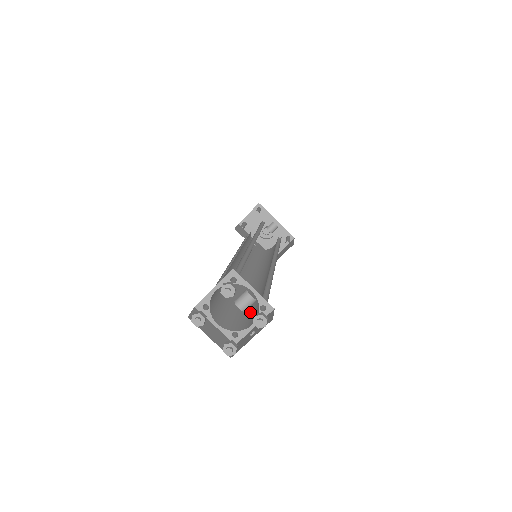
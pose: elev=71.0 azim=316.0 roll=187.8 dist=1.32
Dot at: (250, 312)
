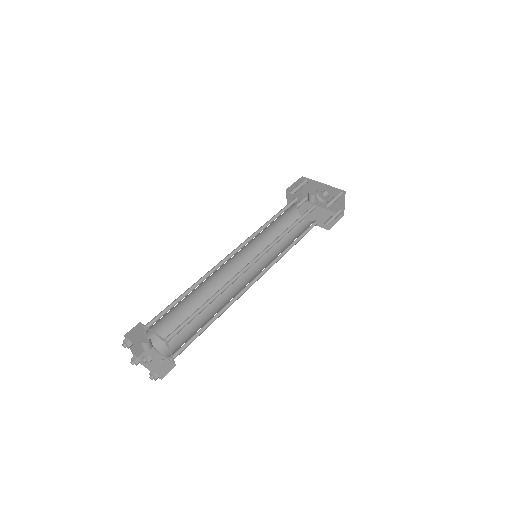
Dot at: occluded
